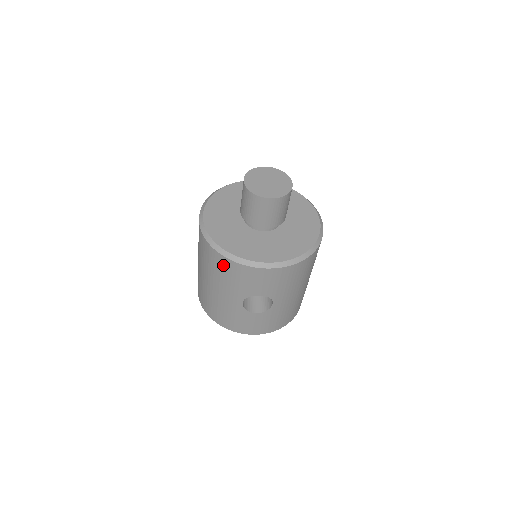
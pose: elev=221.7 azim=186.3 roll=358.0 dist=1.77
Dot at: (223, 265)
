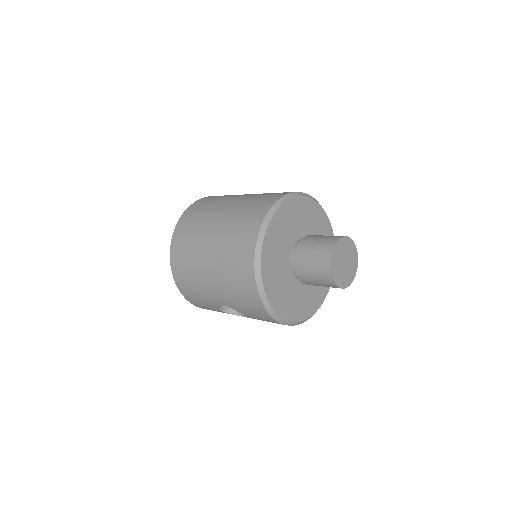
Dot at: (248, 291)
